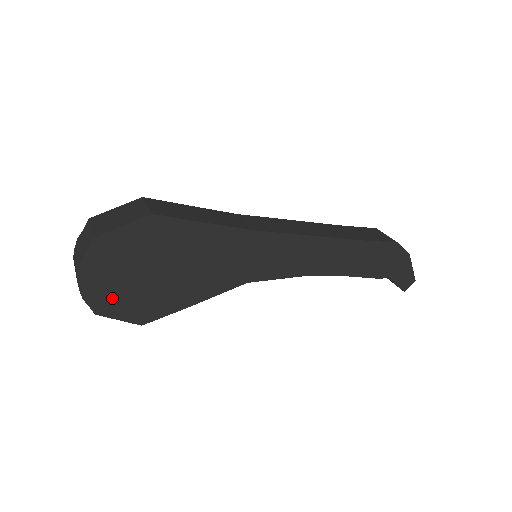
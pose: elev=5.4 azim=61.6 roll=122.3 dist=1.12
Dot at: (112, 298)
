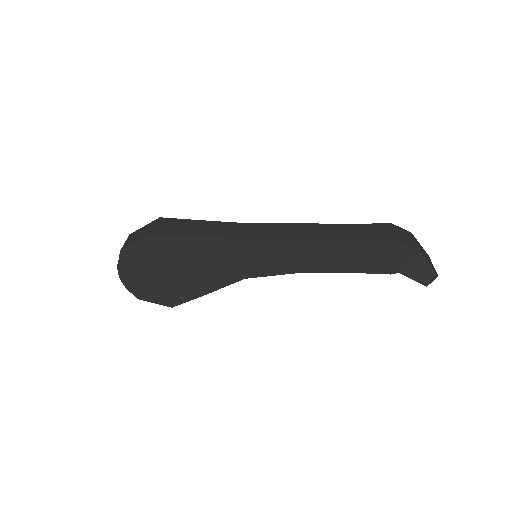
Dot at: (145, 289)
